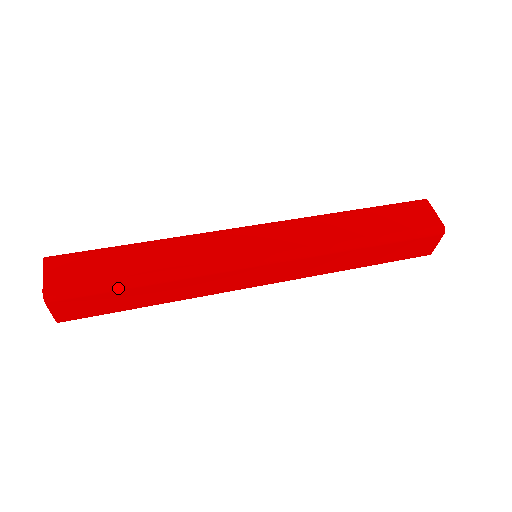
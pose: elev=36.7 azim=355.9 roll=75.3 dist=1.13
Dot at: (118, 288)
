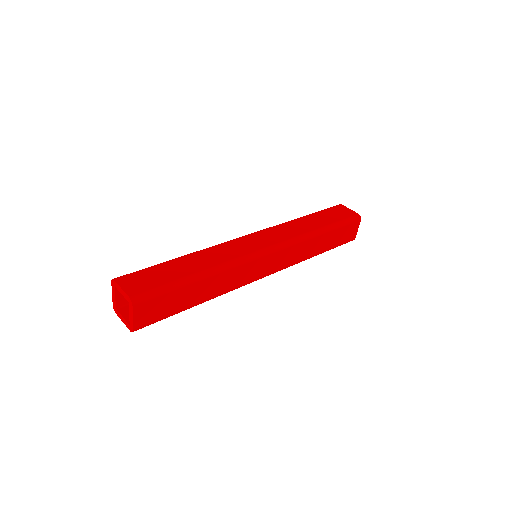
Dot at: (182, 285)
